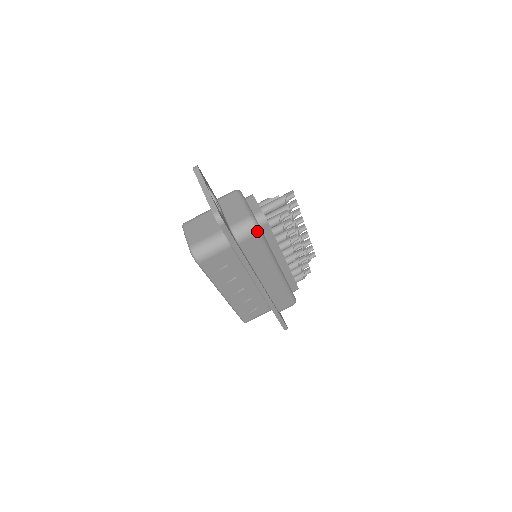
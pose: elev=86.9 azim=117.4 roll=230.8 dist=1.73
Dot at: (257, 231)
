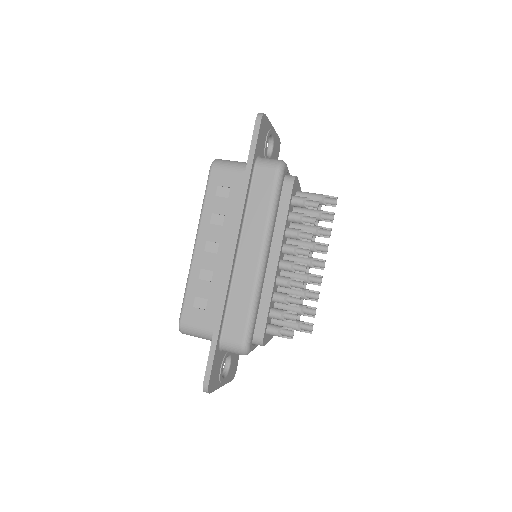
Dot at: (279, 167)
